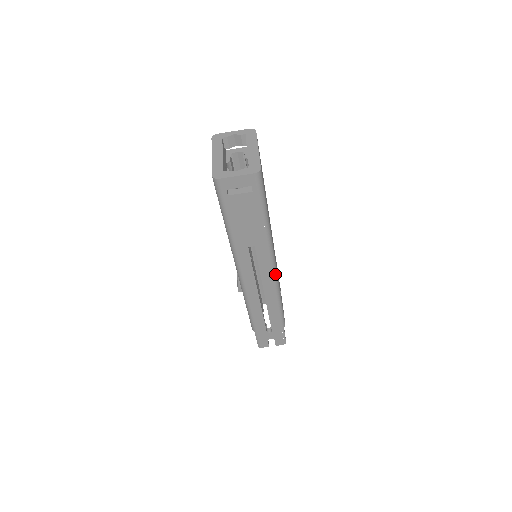
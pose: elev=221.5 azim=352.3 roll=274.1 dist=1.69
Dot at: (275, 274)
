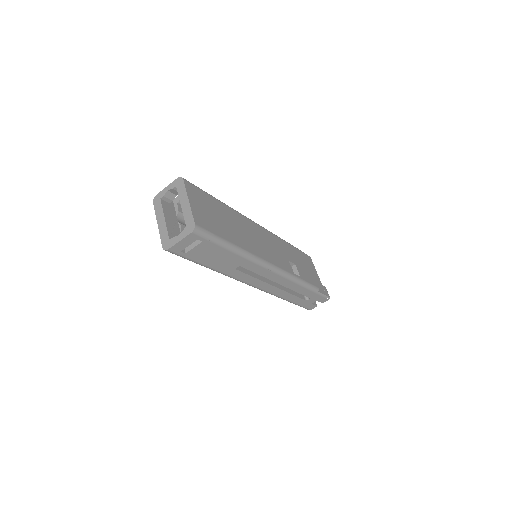
Dot at: (275, 270)
